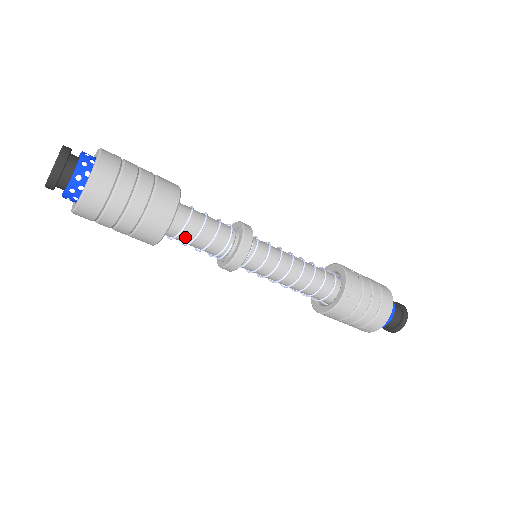
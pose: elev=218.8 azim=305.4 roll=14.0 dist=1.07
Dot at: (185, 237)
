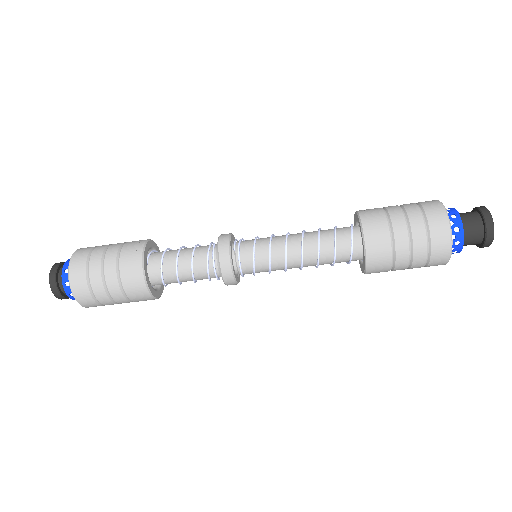
Dot at: (170, 261)
